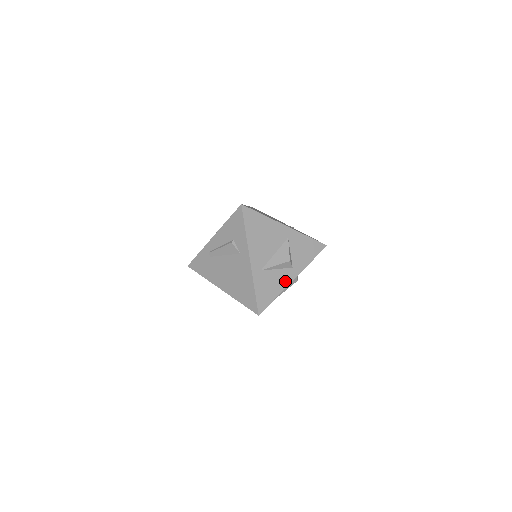
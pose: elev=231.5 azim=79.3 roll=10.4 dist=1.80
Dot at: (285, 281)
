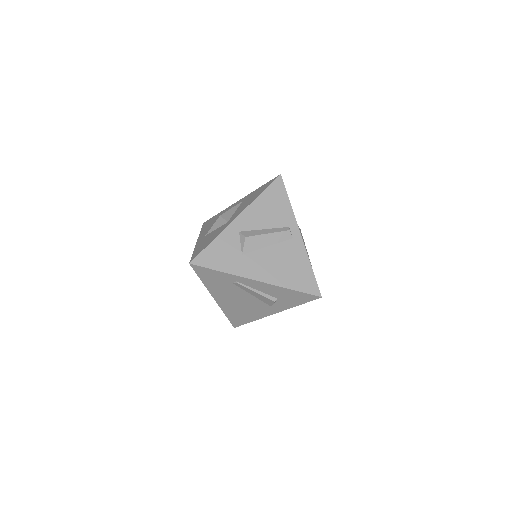
Dot at: occluded
